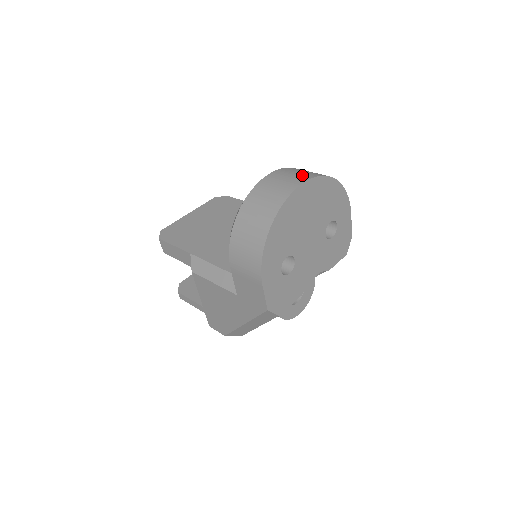
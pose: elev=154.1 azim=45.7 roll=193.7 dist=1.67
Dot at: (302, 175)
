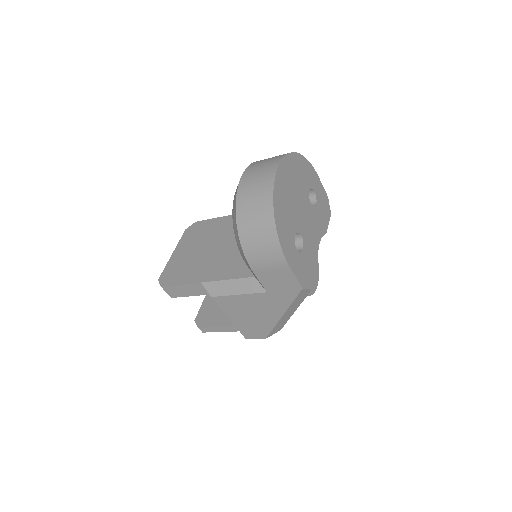
Dot at: (271, 161)
